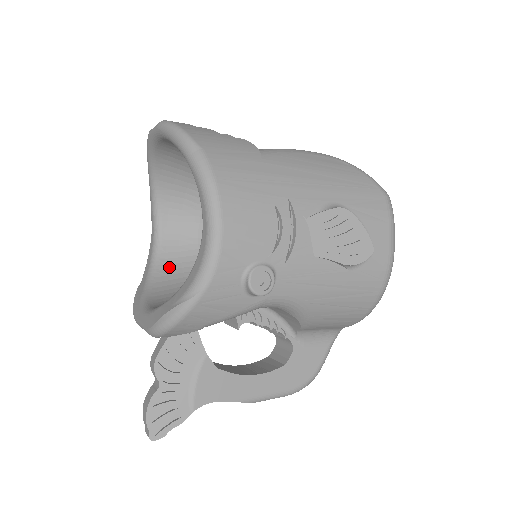
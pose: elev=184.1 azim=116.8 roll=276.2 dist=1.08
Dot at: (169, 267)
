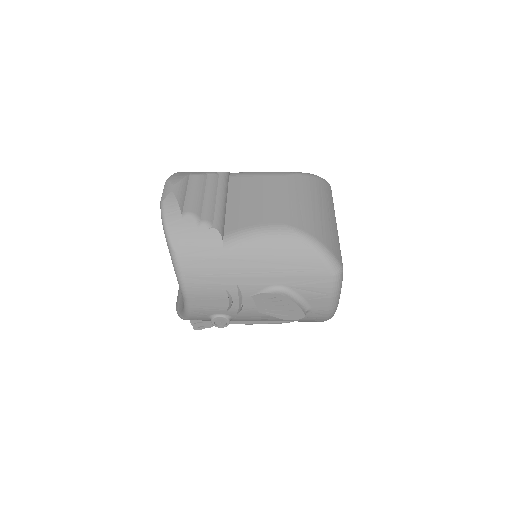
Dot at: occluded
